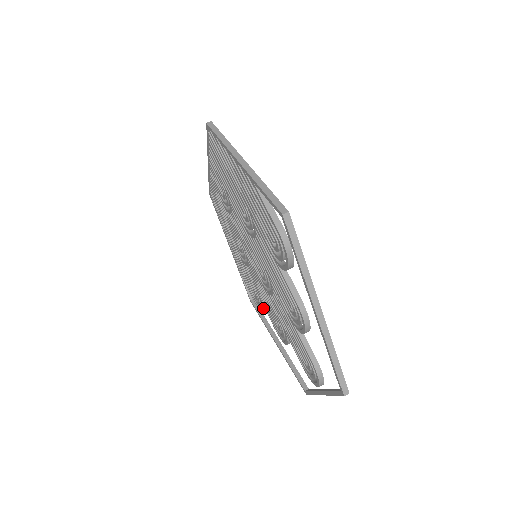
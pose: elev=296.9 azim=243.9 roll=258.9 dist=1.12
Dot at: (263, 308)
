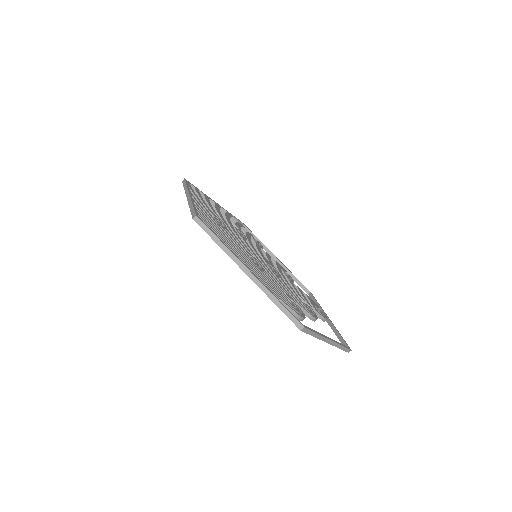
Dot at: occluded
